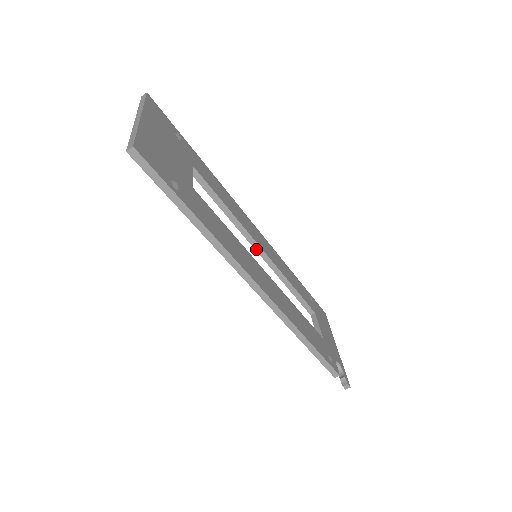
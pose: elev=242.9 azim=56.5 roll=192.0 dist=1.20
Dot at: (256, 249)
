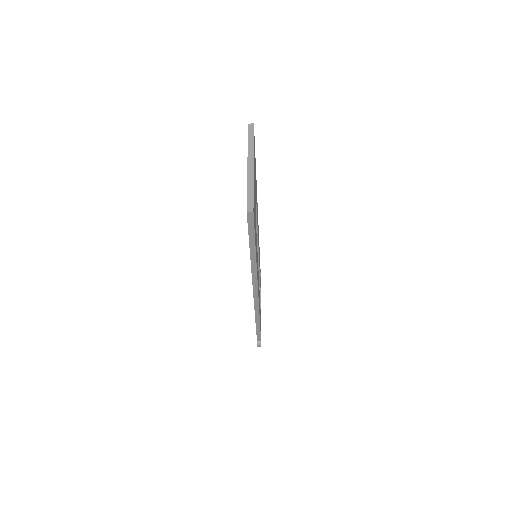
Dot at: occluded
